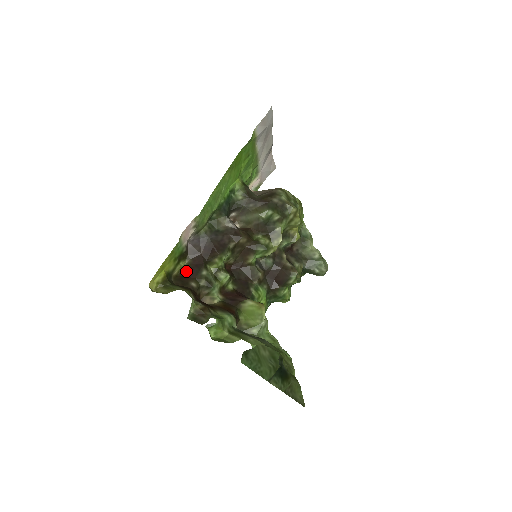
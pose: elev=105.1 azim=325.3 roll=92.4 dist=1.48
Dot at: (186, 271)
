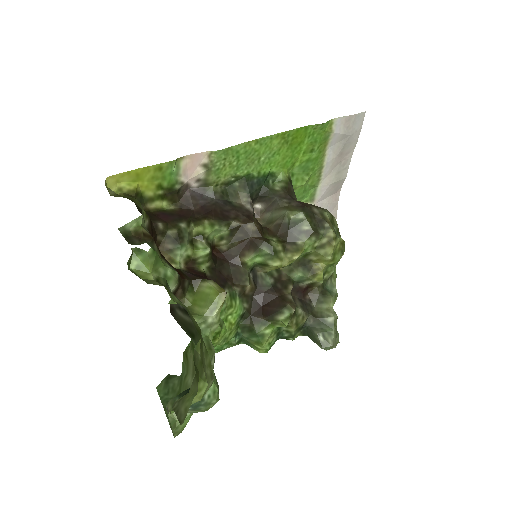
Dot at: (164, 213)
